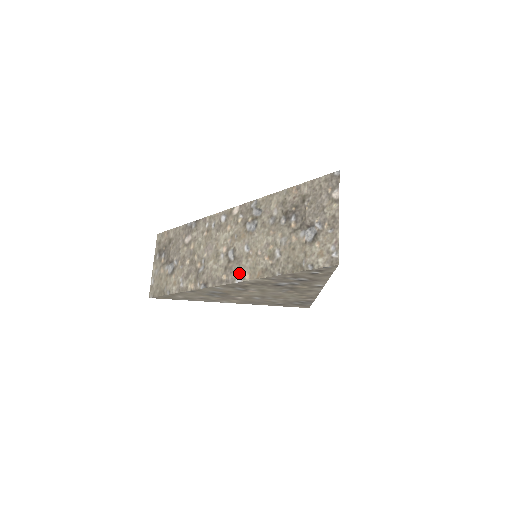
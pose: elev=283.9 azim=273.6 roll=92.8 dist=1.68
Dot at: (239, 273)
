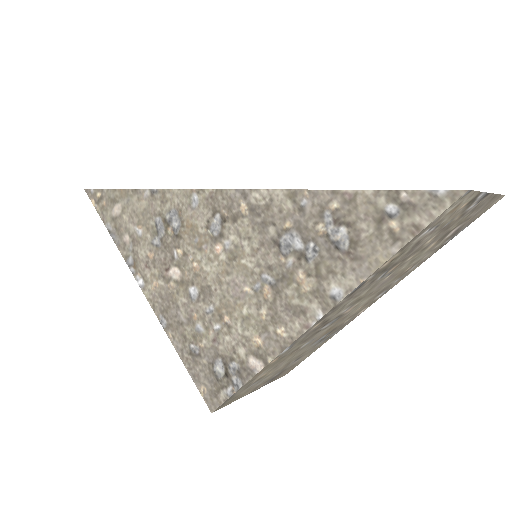
Dot at: occluded
